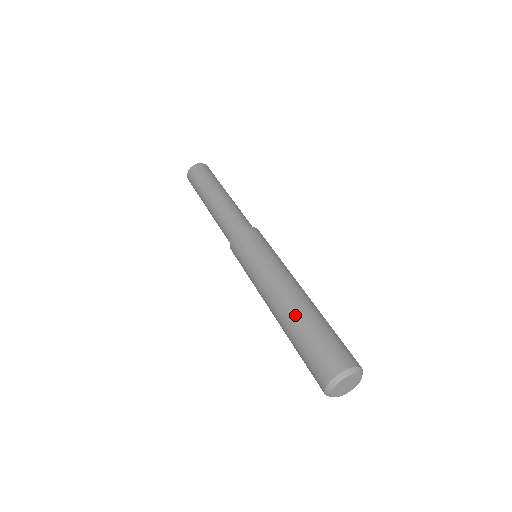
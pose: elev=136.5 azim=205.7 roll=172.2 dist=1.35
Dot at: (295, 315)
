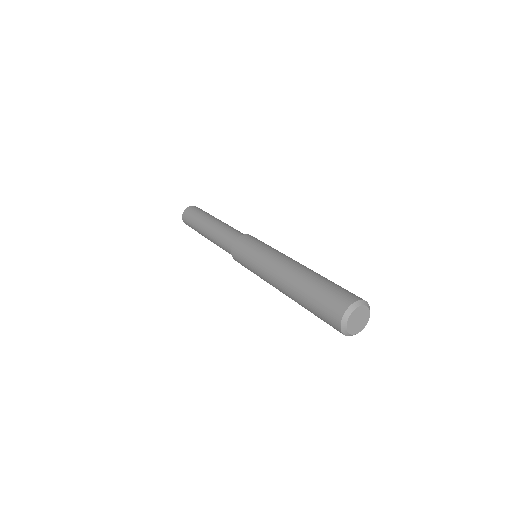
Dot at: (304, 276)
